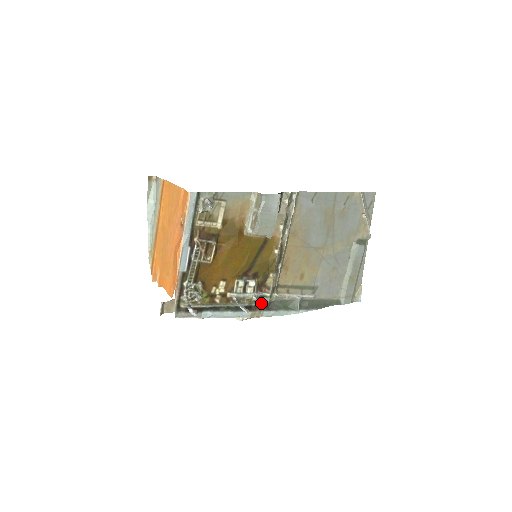
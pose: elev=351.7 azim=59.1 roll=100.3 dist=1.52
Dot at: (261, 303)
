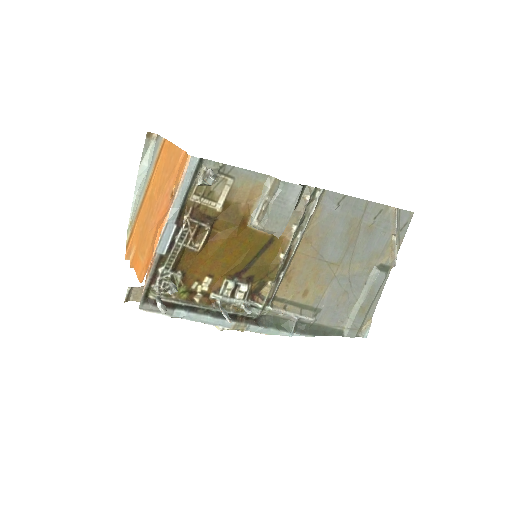
Dot at: (250, 314)
